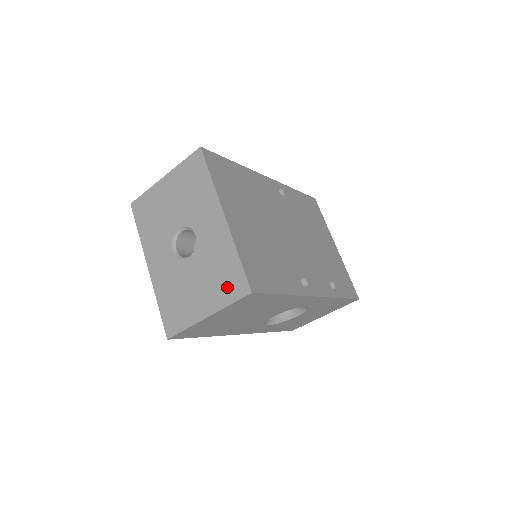
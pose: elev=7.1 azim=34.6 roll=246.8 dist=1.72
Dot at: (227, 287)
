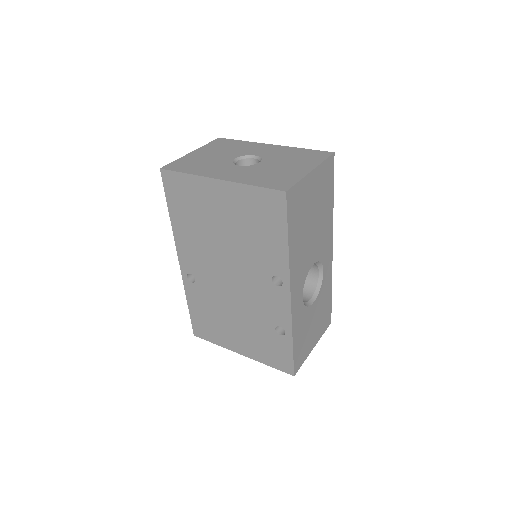
Dot at: (312, 157)
